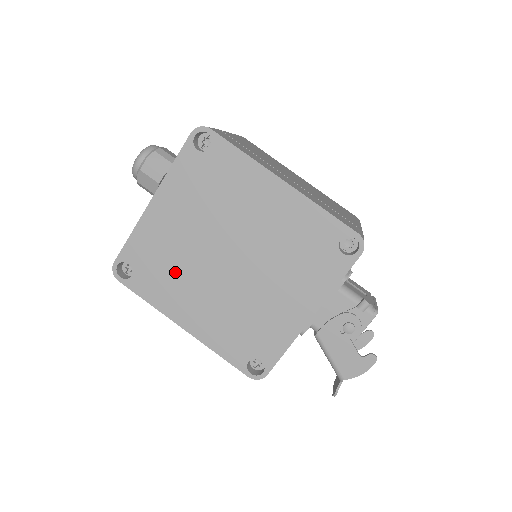
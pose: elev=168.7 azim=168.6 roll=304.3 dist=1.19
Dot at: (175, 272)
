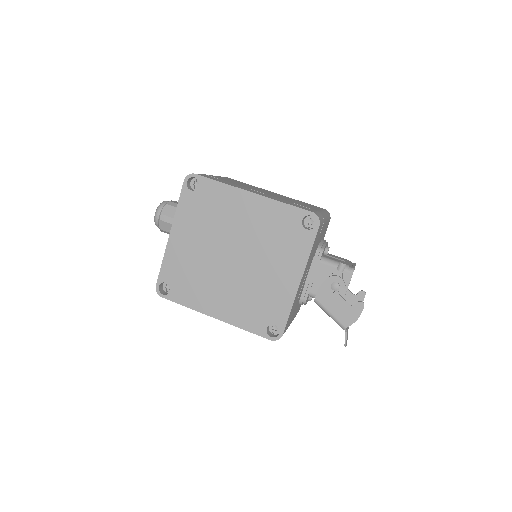
Dot at: (199, 279)
